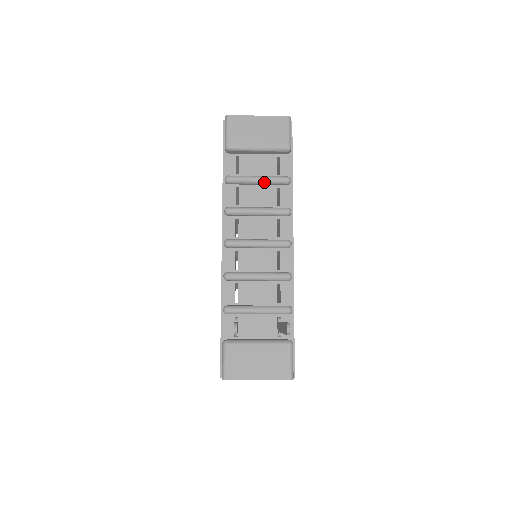
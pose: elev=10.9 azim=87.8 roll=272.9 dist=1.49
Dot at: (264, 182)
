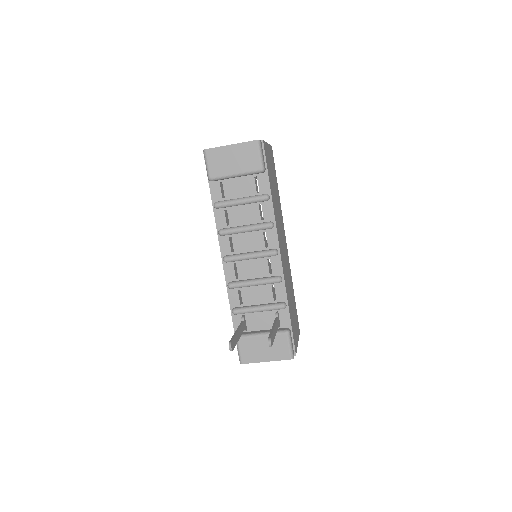
Dot at: (246, 203)
